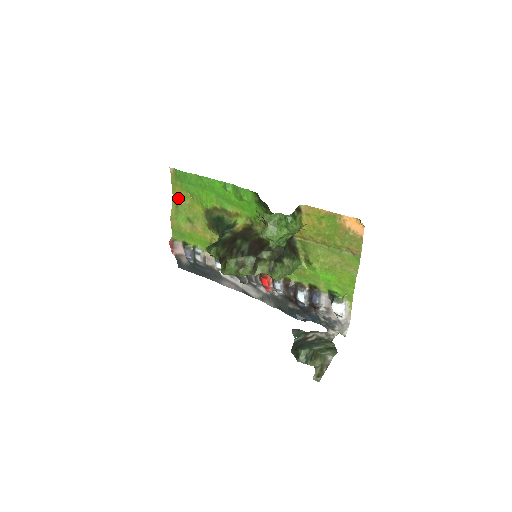
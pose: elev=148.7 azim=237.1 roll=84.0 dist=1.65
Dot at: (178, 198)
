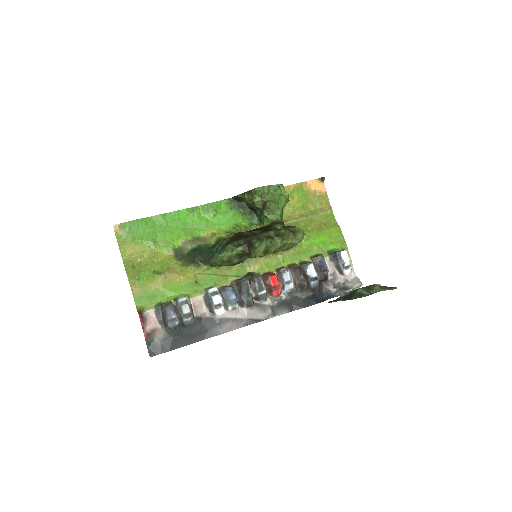
Dot at: (131, 258)
